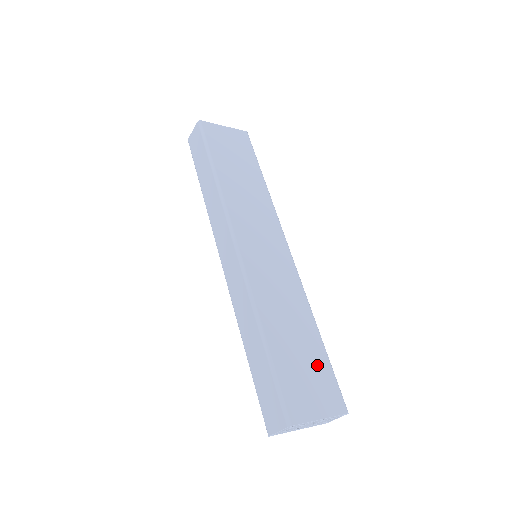
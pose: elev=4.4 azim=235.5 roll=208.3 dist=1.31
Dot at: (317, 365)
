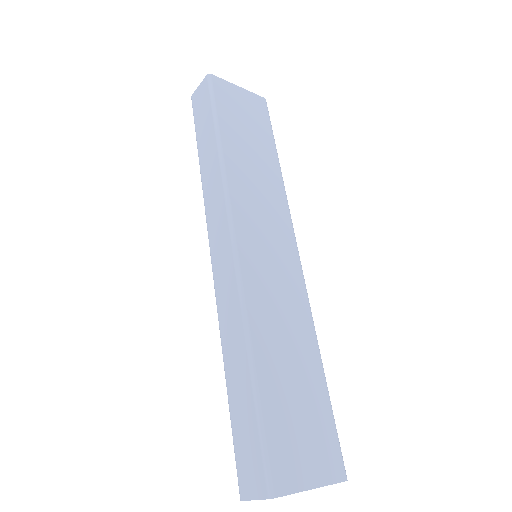
Dot at: (316, 412)
